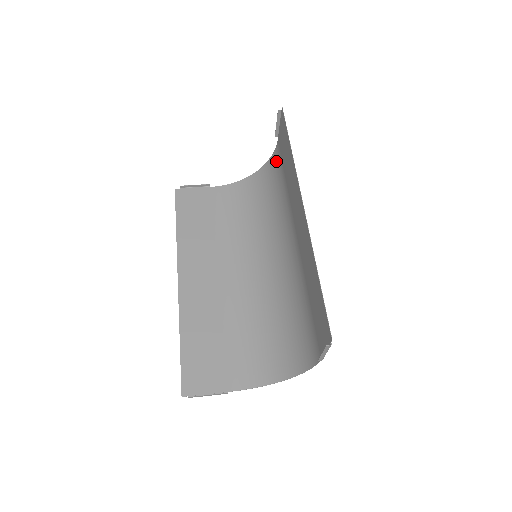
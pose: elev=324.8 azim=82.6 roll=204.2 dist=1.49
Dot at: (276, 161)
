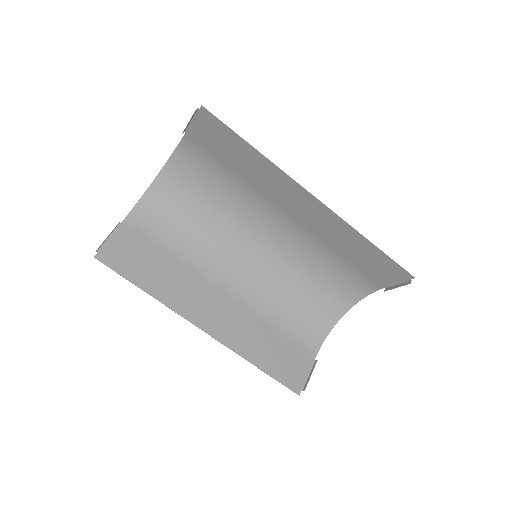
Dot at: (192, 156)
